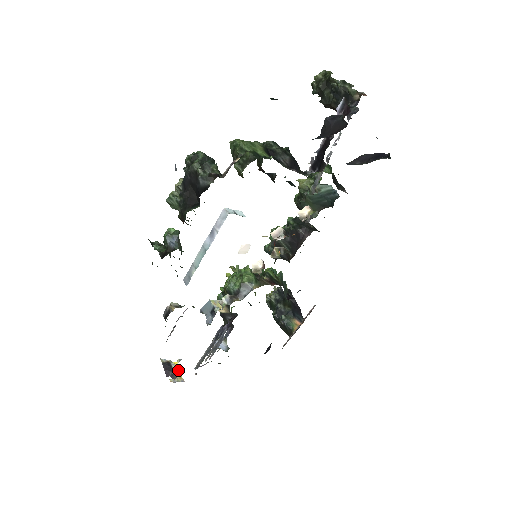
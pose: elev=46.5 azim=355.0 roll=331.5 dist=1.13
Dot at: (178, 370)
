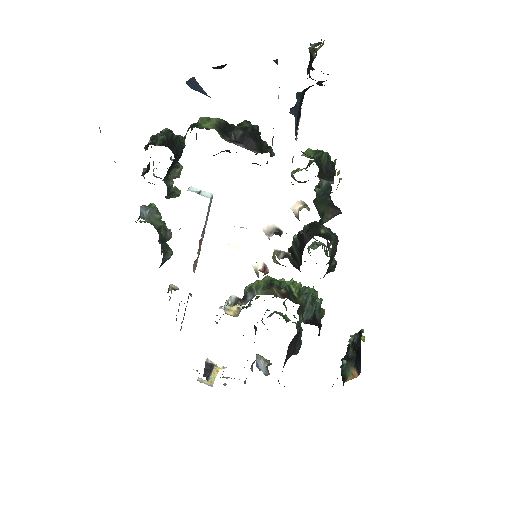
Dot at: (216, 375)
